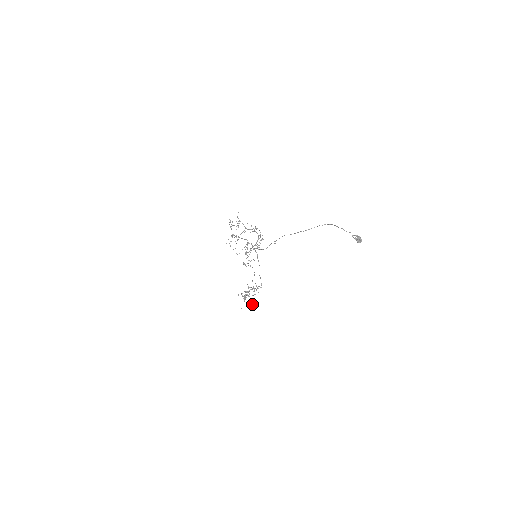
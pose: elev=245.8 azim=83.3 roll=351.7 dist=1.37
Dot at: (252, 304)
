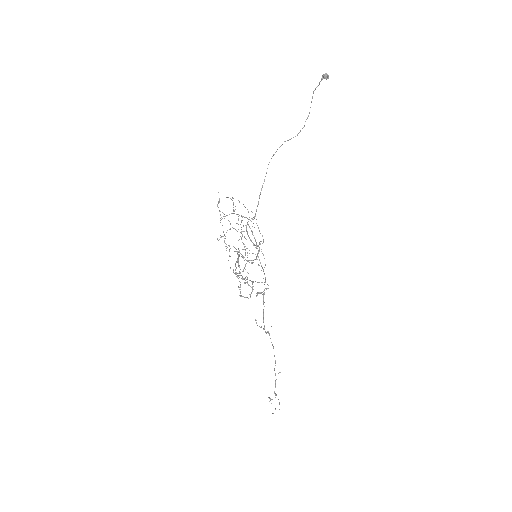
Dot at: (252, 286)
